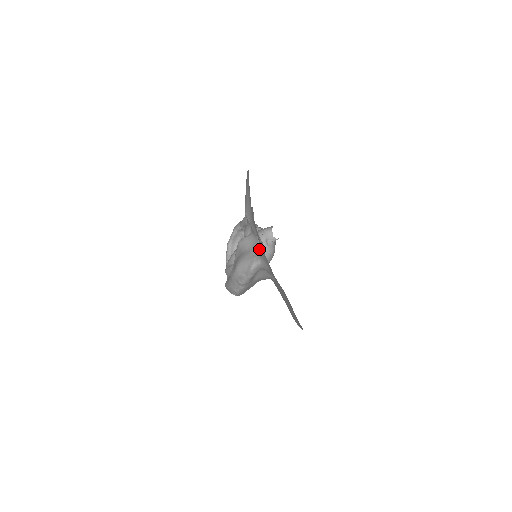
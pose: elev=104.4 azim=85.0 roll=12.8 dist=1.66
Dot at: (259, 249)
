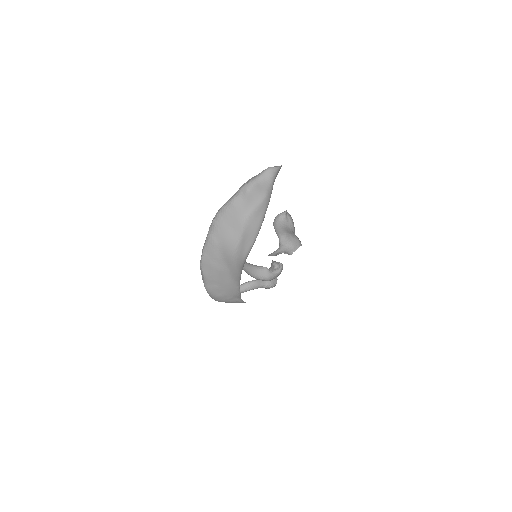
Dot at: occluded
